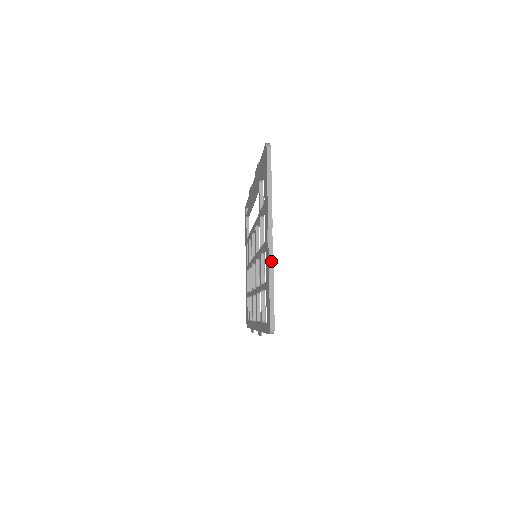
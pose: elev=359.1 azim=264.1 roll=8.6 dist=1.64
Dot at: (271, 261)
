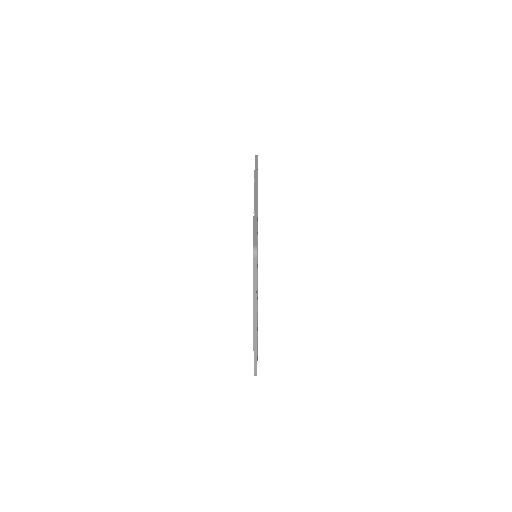
Dot at: (255, 338)
